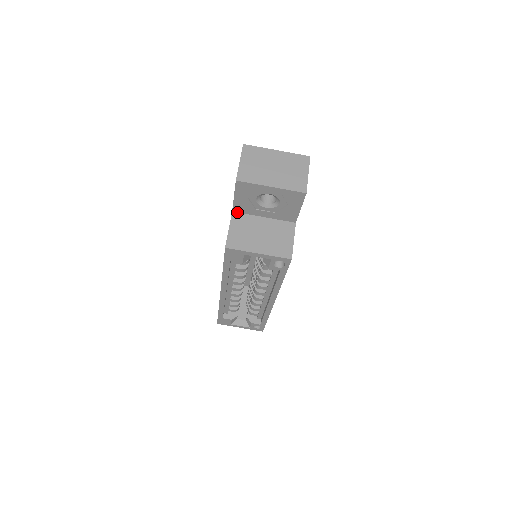
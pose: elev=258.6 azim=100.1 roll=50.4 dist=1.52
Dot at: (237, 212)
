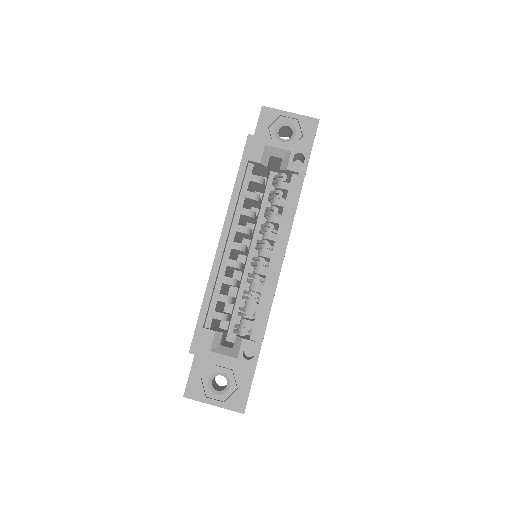
Dot at: occluded
